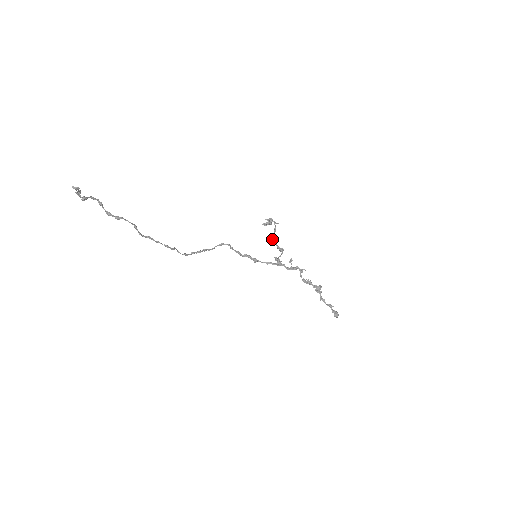
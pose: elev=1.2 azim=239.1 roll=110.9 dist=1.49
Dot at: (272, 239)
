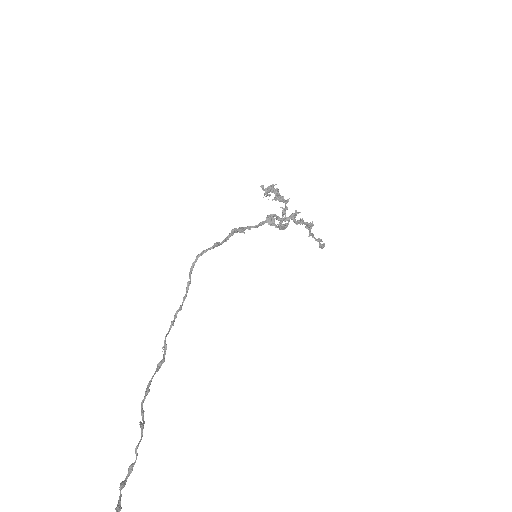
Dot at: (279, 227)
